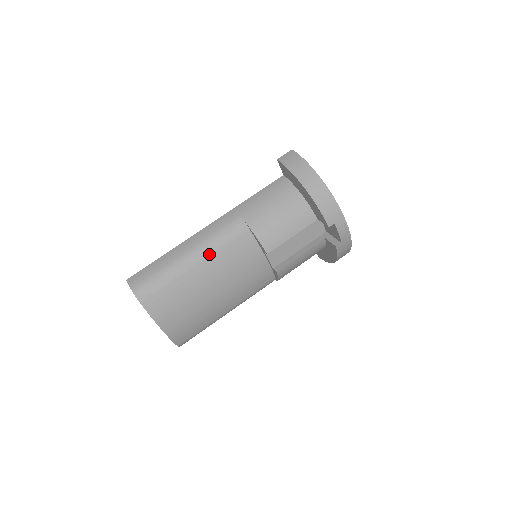
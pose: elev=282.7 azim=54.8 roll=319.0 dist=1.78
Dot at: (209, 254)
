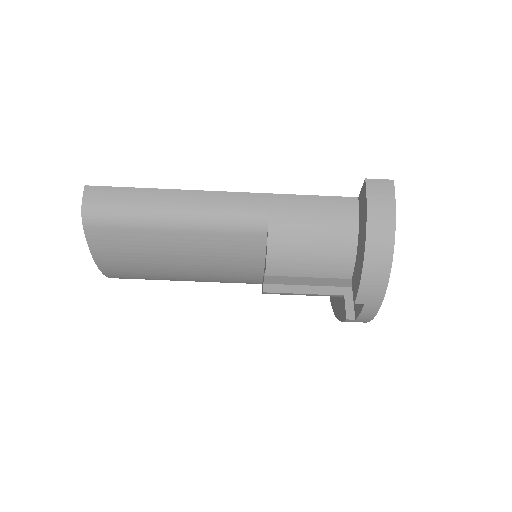
Dot at: (200, 229)
